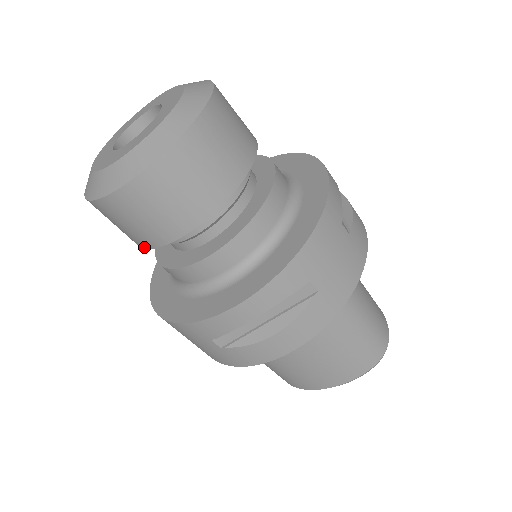
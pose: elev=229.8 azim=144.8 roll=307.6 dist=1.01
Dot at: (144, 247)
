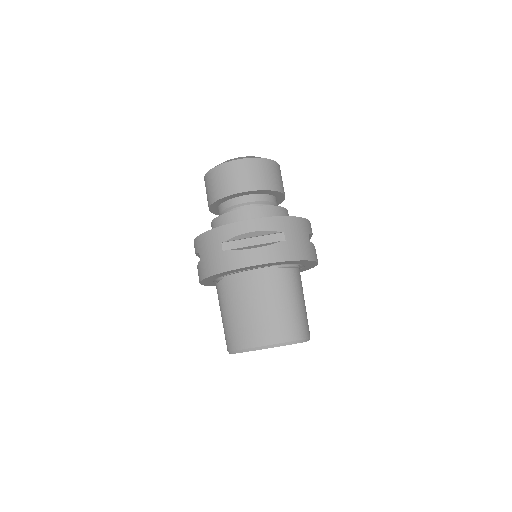
Dot at: (216, 200)
